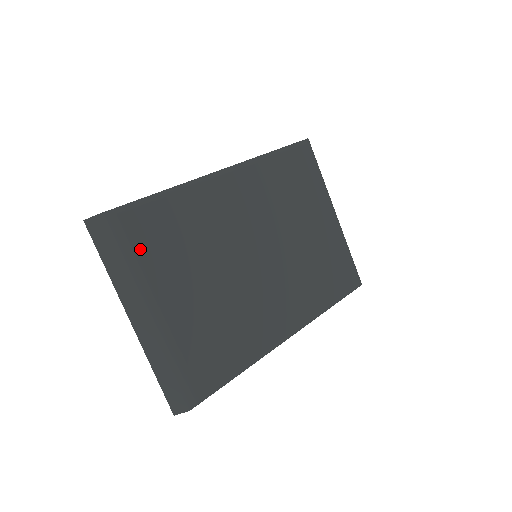
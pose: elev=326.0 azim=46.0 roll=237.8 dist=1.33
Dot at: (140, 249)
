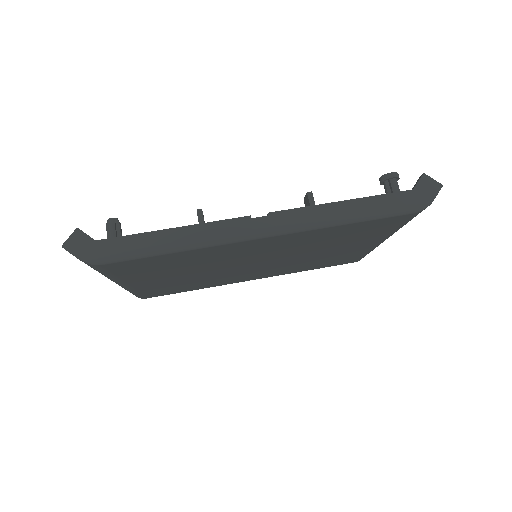
Dot at: (119, 273)
